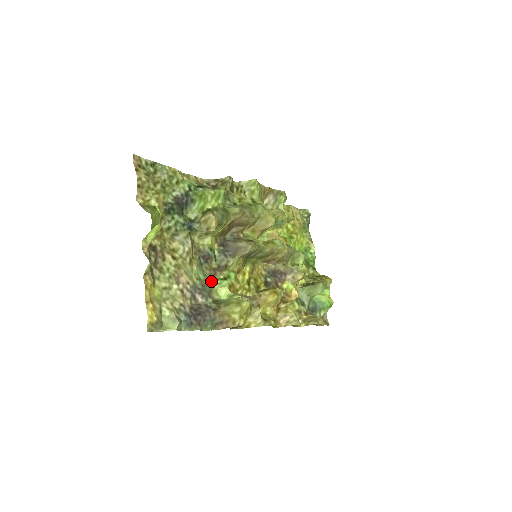
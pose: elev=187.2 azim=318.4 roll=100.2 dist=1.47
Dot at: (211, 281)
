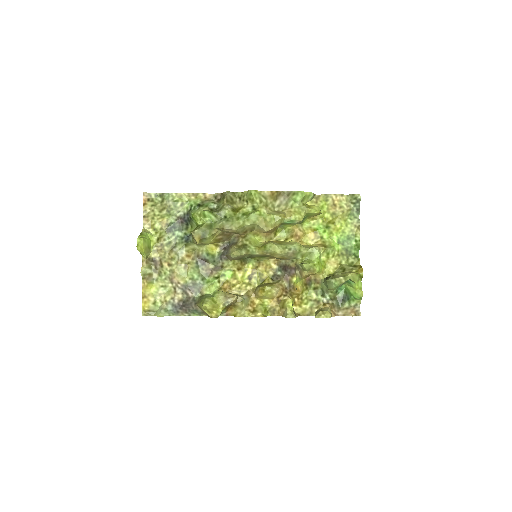
Dot at: (207, 279)
